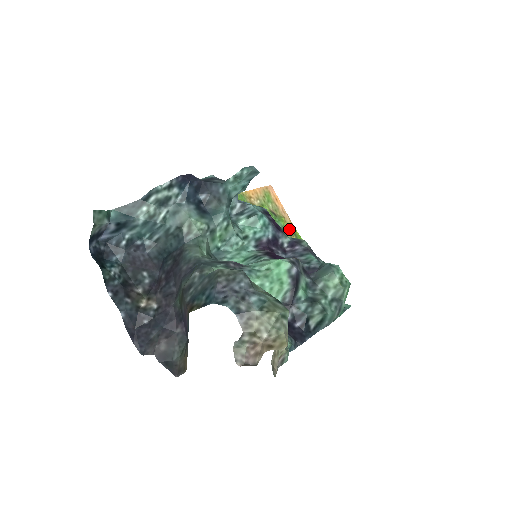
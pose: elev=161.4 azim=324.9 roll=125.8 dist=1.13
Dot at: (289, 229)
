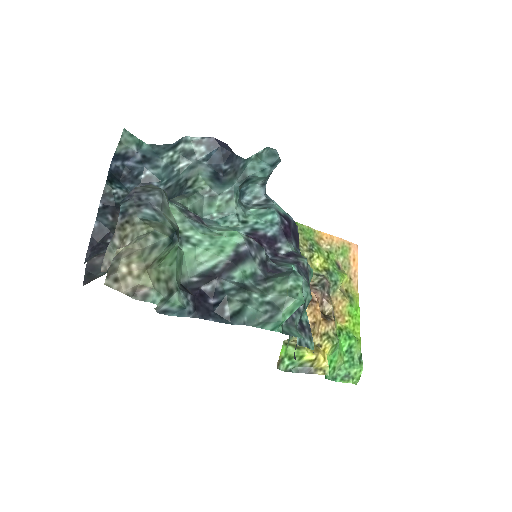
Dot at: (349, 291)
